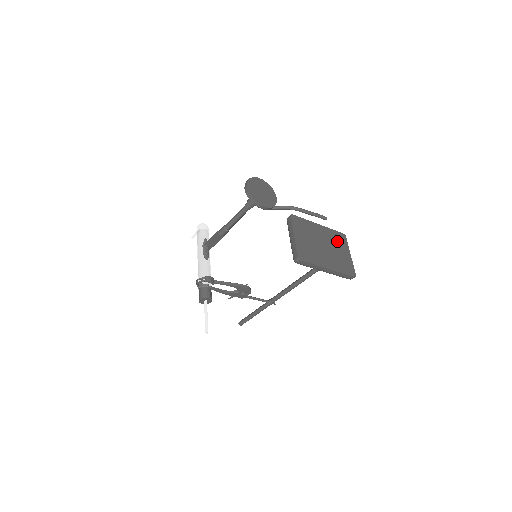
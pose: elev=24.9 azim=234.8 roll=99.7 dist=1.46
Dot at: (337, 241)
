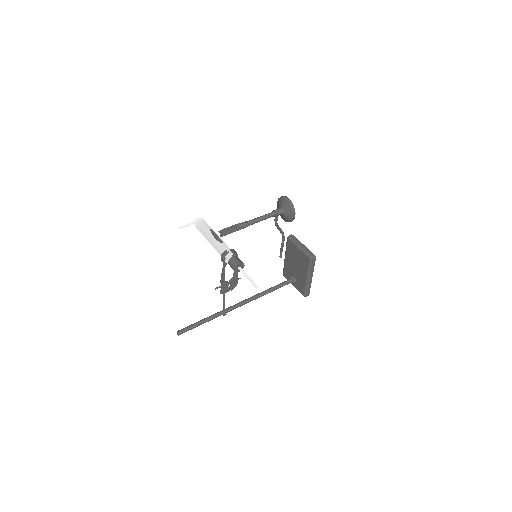
Dot at: occluded
